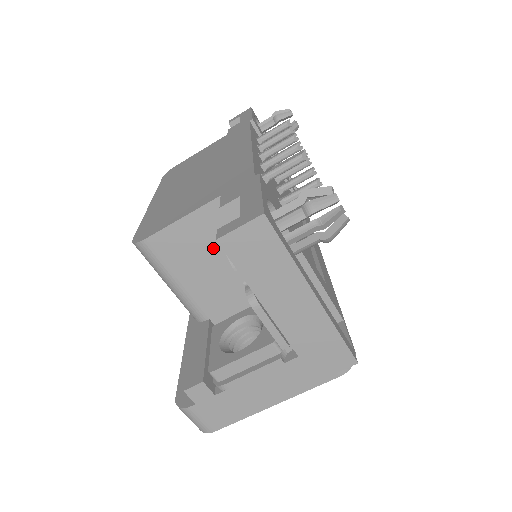
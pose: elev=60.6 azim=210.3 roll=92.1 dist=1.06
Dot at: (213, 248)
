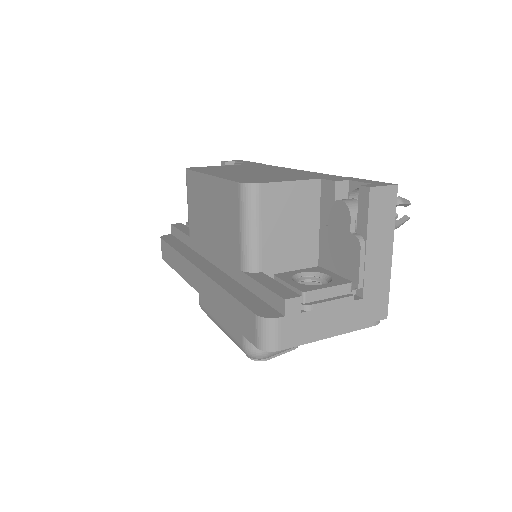
Dot at: (296, 214)
